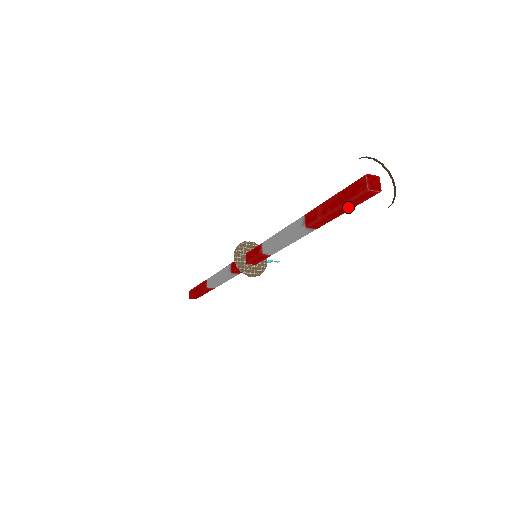
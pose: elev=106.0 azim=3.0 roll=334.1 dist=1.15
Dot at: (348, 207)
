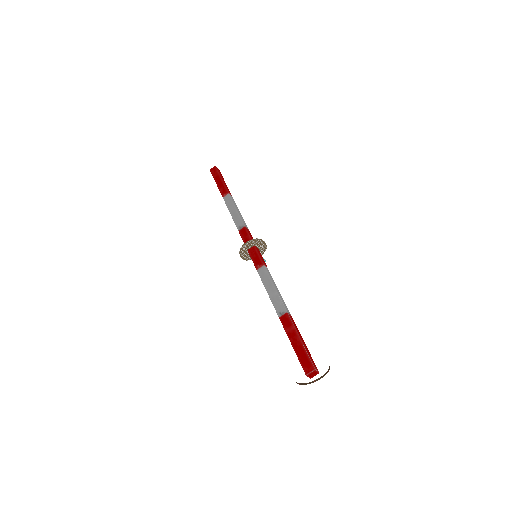
Dot at: occluded
